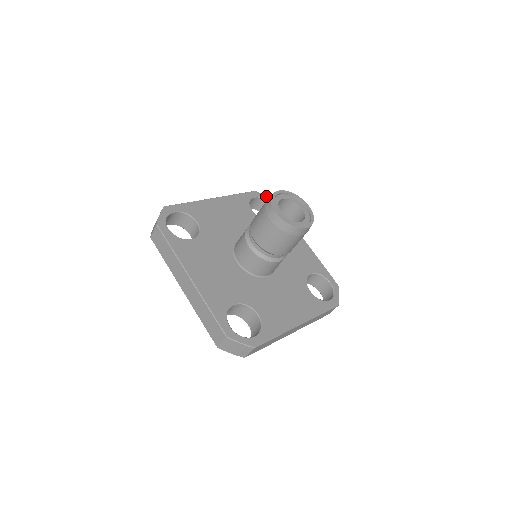
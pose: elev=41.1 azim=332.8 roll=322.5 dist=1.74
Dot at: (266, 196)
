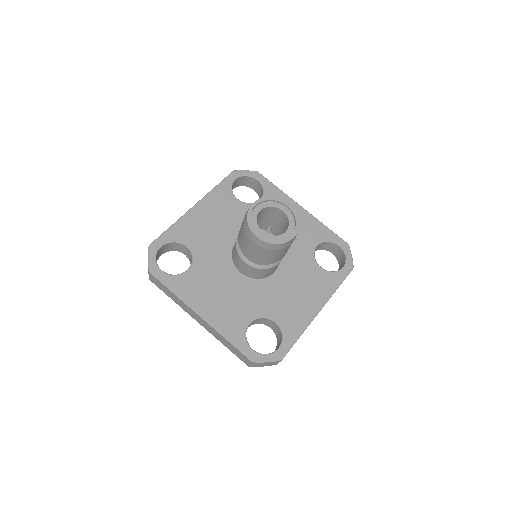
Dot at: (247, 171)
